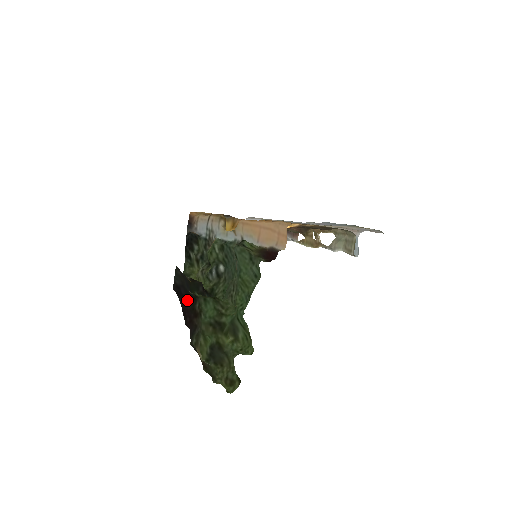
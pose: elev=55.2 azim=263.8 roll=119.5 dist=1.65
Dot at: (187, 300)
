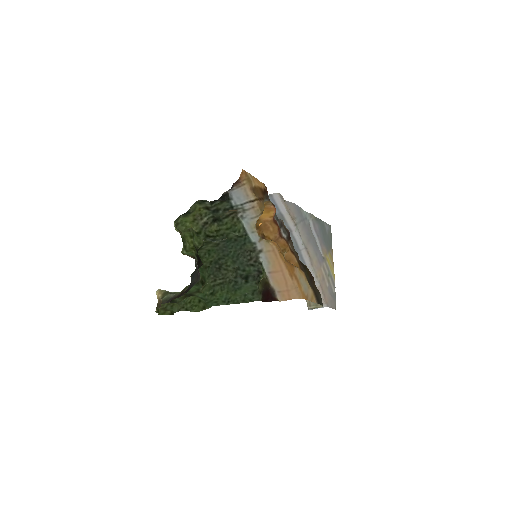
Dot at: occluded
